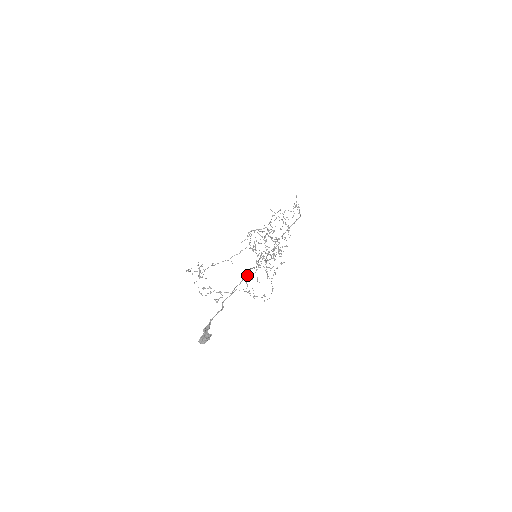
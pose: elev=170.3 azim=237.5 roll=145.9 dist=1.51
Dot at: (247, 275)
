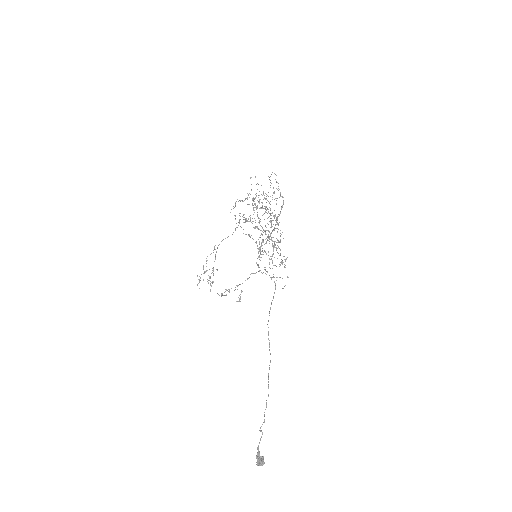
Dot at: (268, 396)
